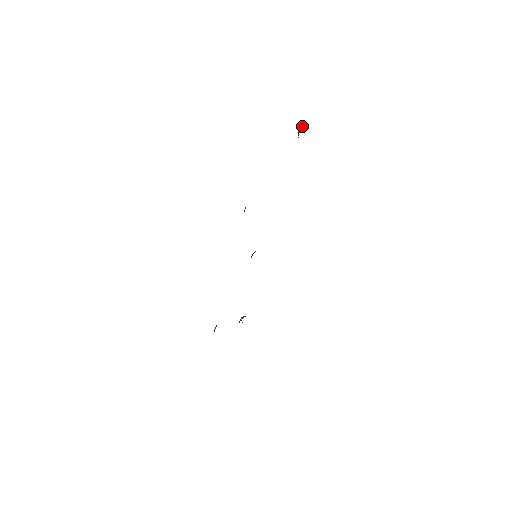
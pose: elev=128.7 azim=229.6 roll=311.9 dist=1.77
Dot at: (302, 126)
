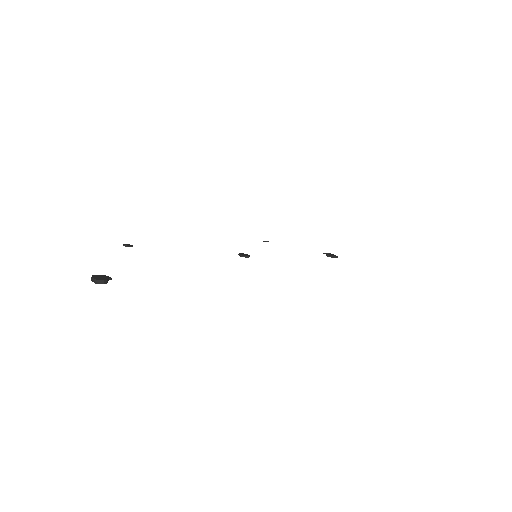
Dot at: (92, 279)
